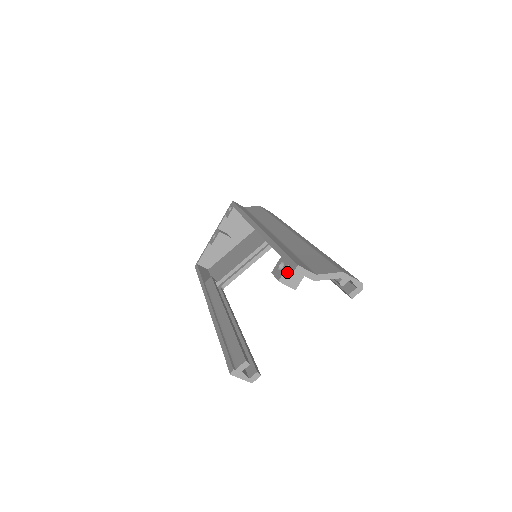
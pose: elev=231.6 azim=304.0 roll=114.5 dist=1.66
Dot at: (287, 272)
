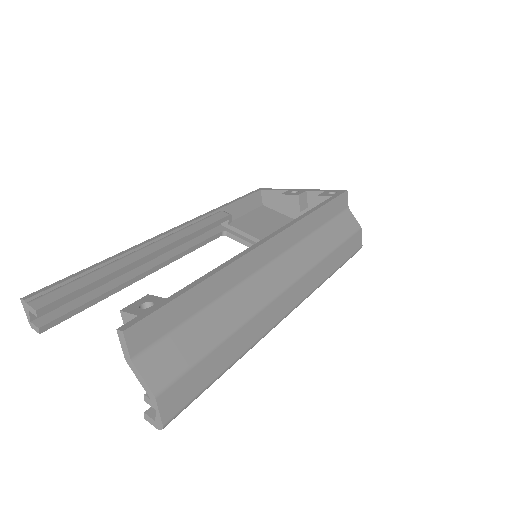
Dot at: (133, 317)
